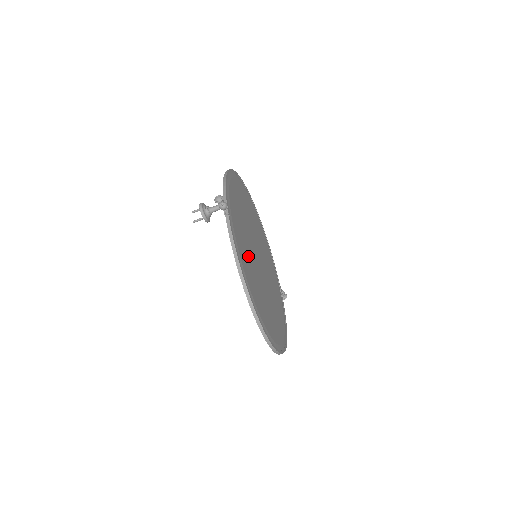
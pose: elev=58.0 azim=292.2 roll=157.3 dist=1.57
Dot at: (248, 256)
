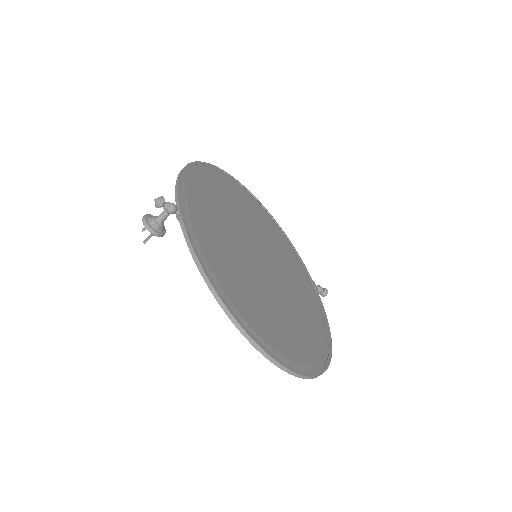
Dot at: (232, 261)
